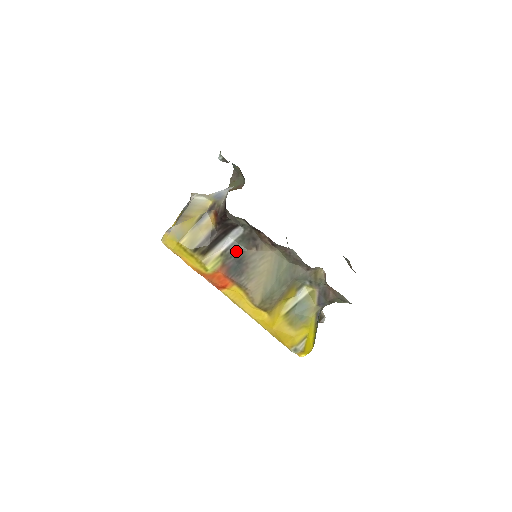
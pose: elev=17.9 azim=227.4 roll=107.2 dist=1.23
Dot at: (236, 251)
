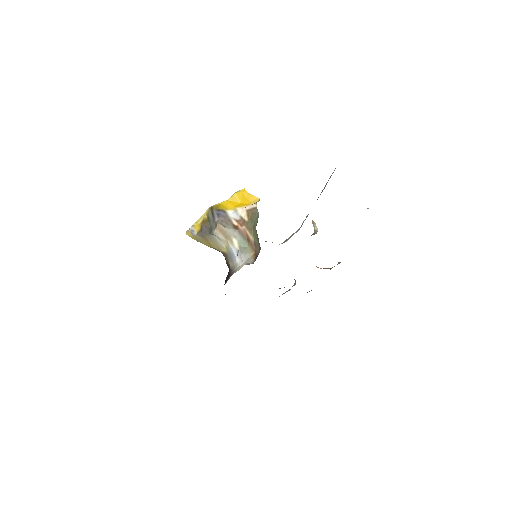
Dot at: occluded
